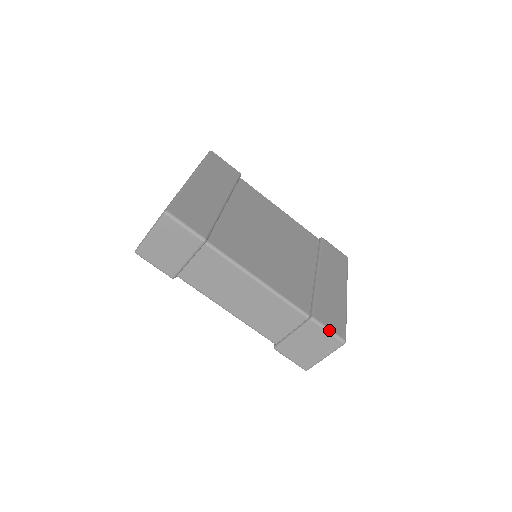
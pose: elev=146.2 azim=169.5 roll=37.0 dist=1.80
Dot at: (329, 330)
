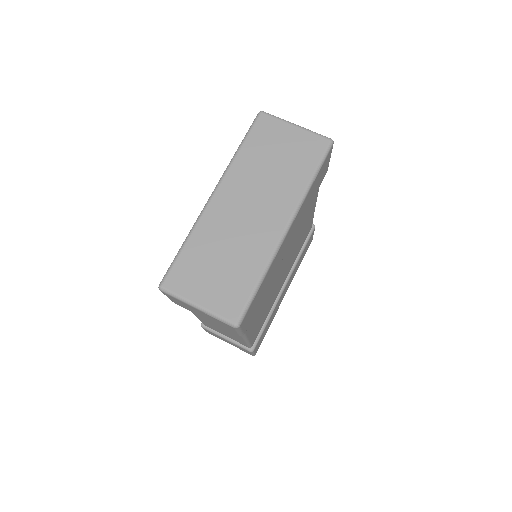
Dot at: occluded
